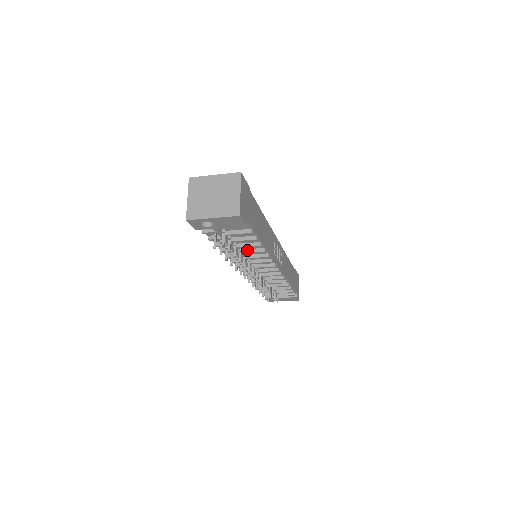
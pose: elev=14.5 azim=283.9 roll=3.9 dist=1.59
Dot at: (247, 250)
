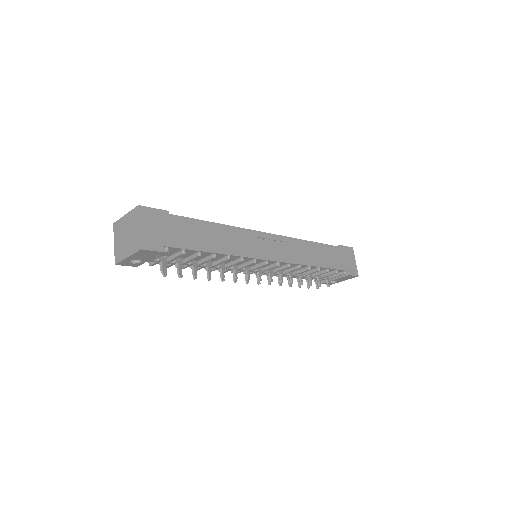
Dot at: (216, 262)
